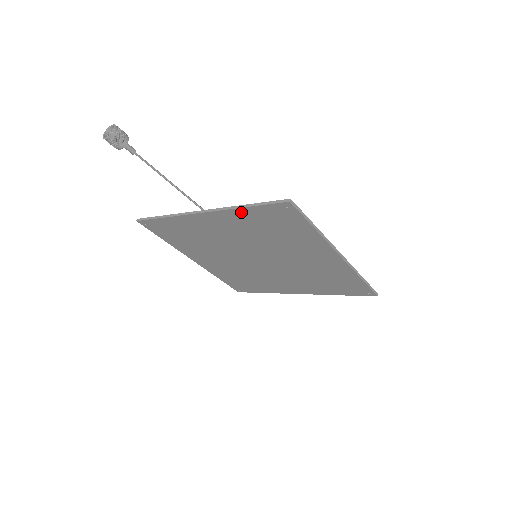
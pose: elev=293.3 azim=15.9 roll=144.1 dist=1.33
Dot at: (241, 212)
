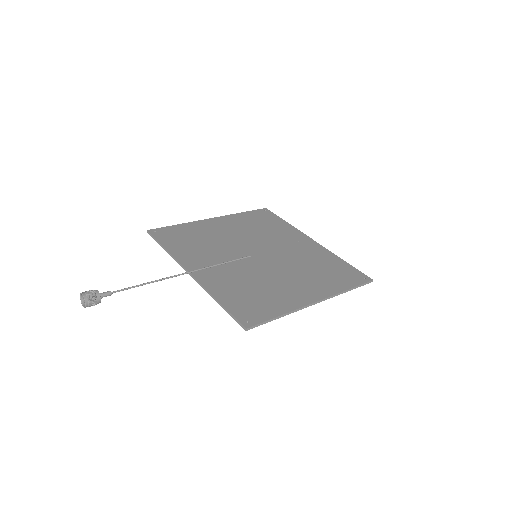
Dot at: (217, 296)
